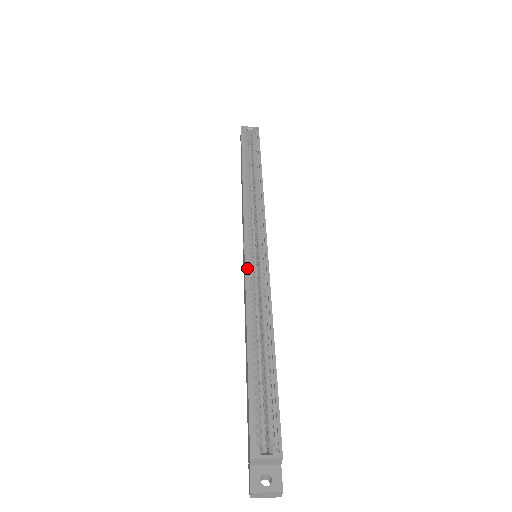
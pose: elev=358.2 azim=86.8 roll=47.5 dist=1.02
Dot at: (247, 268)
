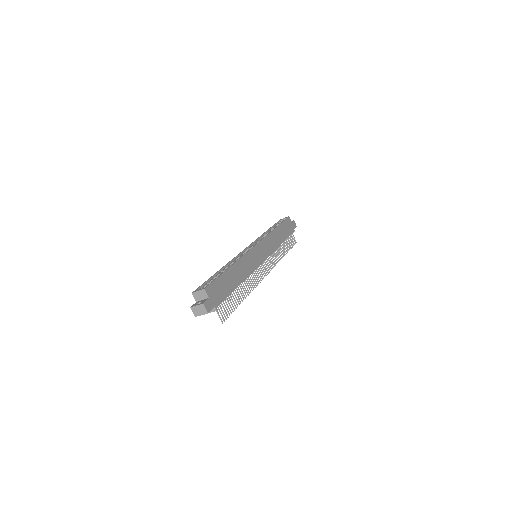
Dot at: (241, 254)
